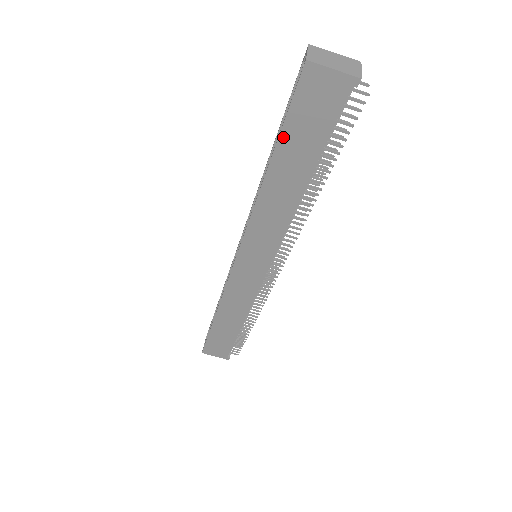
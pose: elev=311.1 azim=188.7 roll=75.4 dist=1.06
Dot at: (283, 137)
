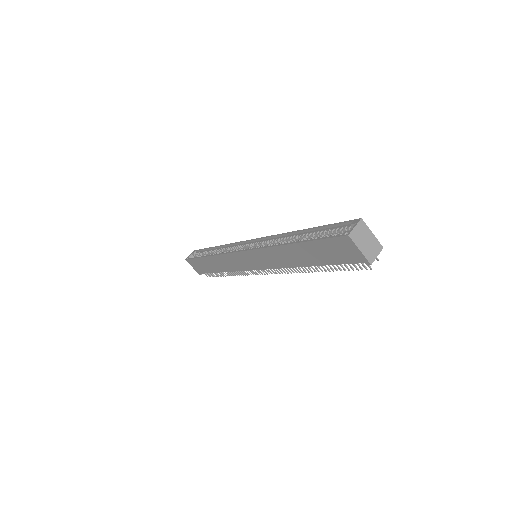
Dot at: (311, 243)
